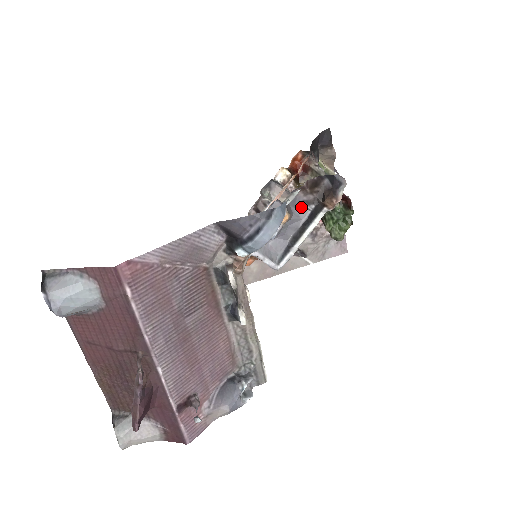
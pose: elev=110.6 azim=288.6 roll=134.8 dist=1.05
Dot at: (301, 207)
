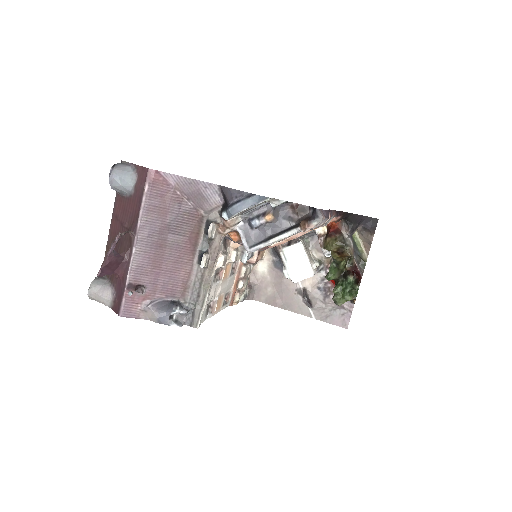
Dot at: (286, 220)
